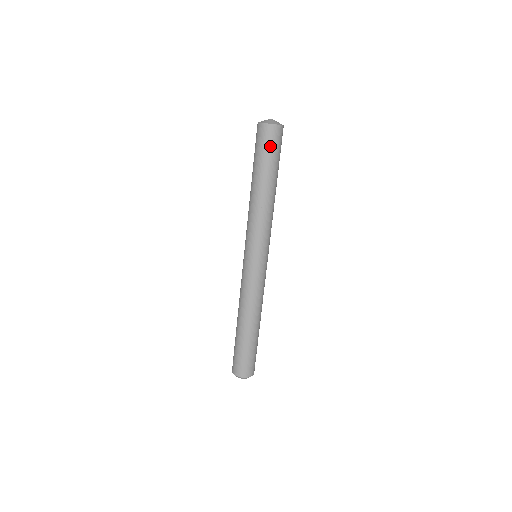
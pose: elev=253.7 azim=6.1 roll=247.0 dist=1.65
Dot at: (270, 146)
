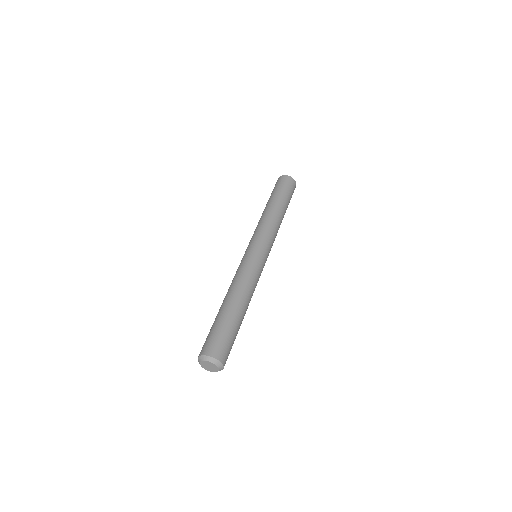
Dot at: (288, 187)
